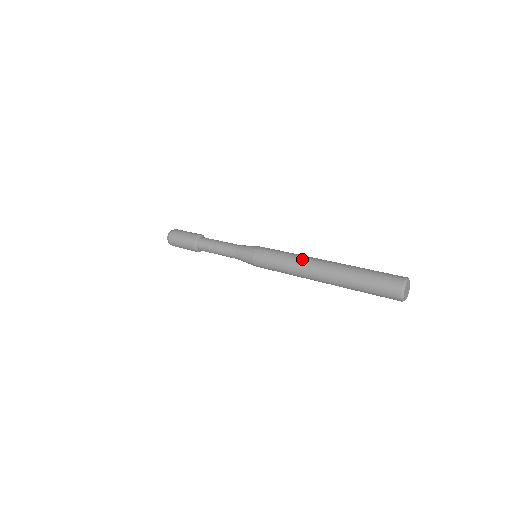
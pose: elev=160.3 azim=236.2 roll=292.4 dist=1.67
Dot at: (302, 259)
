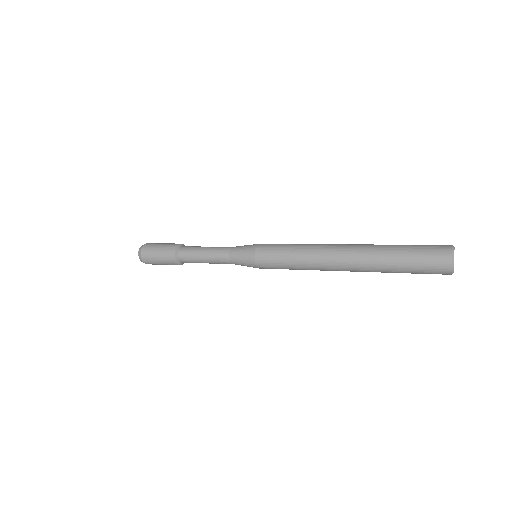
Dot at: (321, 244)
